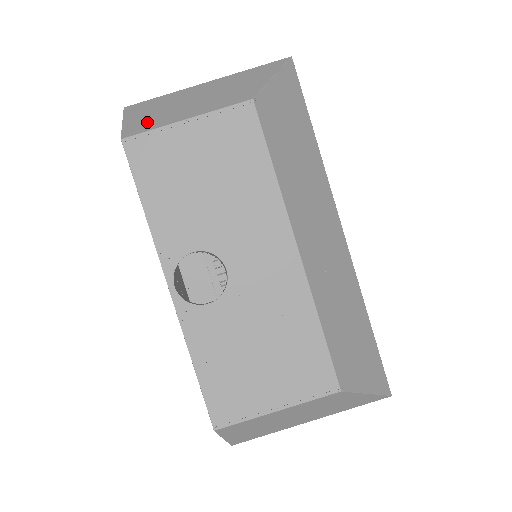
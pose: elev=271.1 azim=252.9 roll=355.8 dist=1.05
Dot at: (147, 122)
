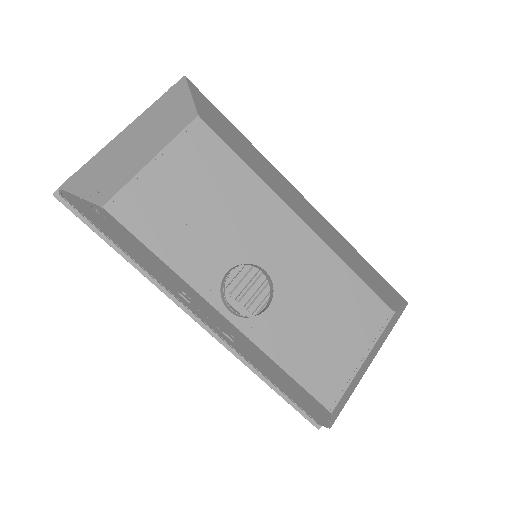
Dot at: (110, 182)
